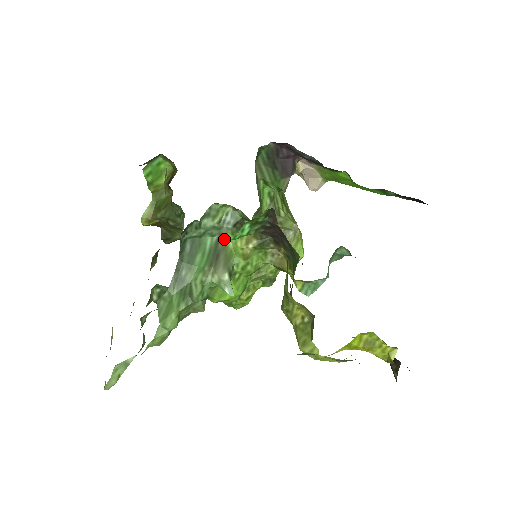
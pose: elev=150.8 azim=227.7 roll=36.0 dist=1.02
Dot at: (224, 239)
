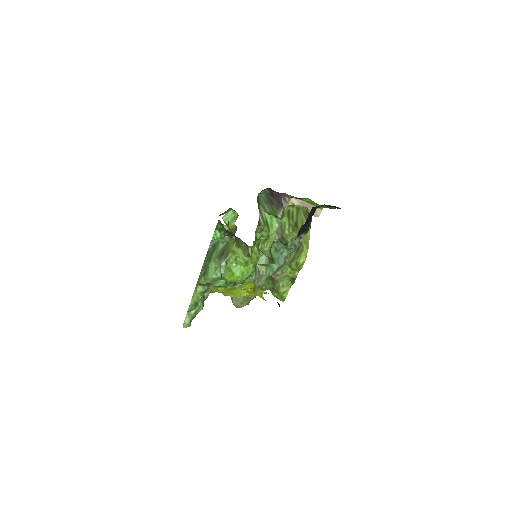
Dot at: (228, 244)
